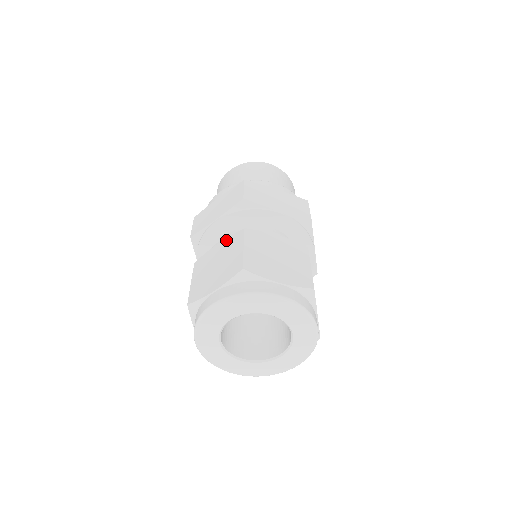
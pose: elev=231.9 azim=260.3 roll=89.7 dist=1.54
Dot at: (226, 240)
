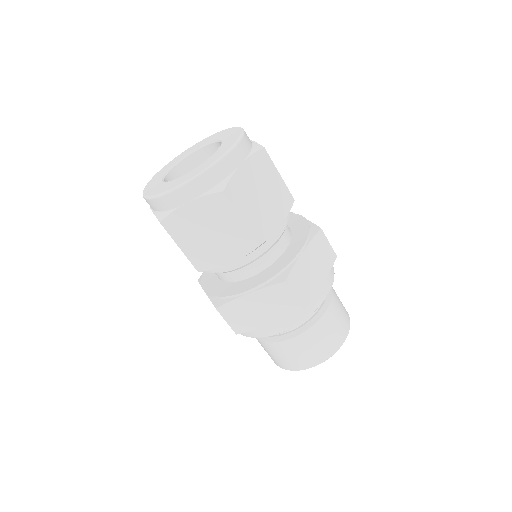
Dot at: occluded
